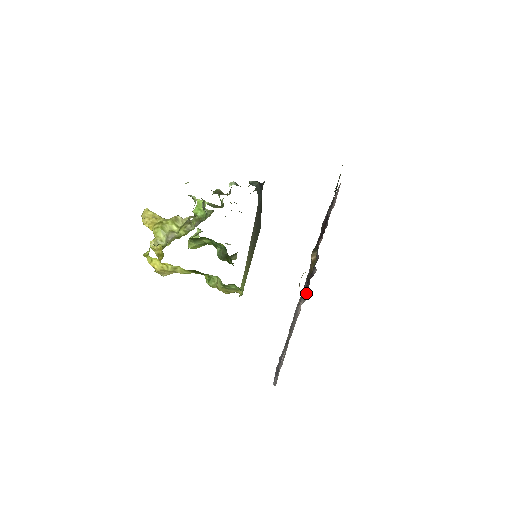
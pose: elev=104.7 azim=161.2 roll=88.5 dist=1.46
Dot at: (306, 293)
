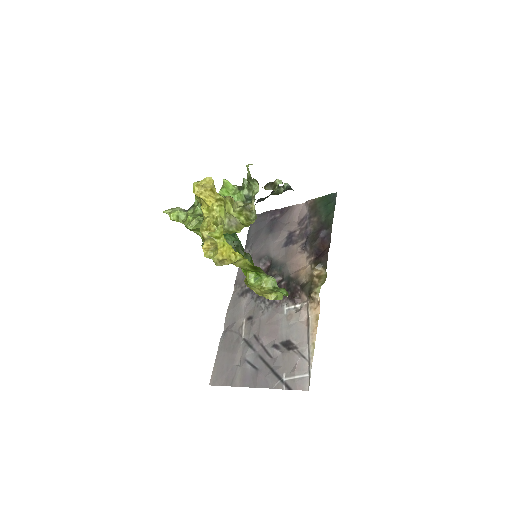
Dot at: (300, 302)
